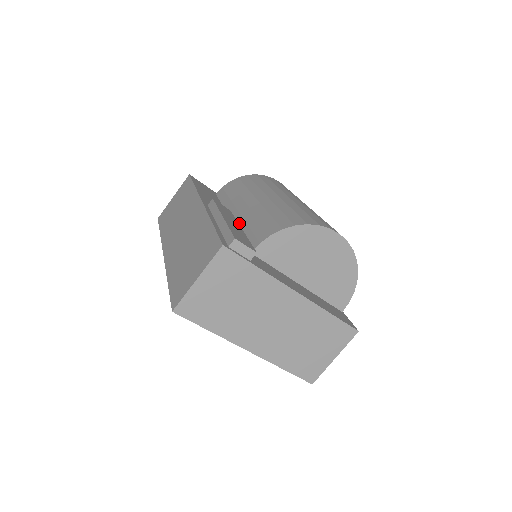
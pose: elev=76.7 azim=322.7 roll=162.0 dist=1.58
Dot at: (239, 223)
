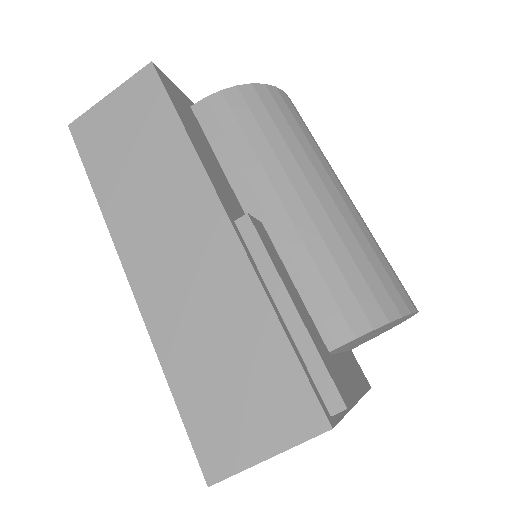
Dot at: occluded
